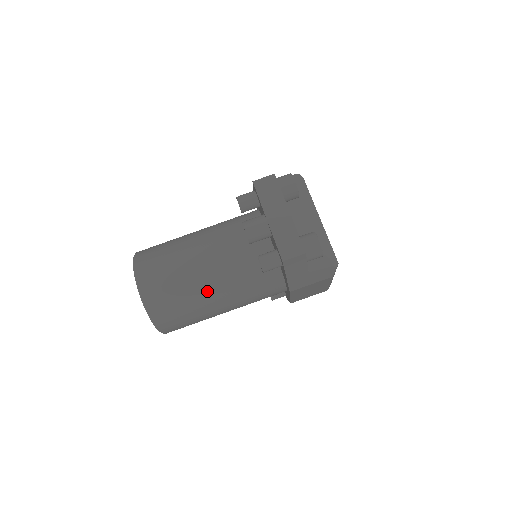
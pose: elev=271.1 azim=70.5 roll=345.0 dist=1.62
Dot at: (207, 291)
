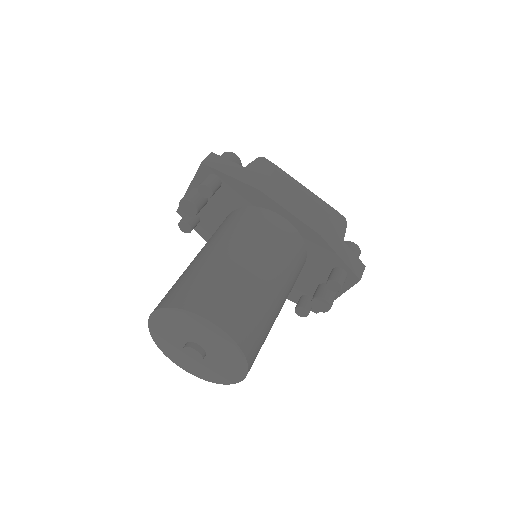
Dot at: (208, 256)
